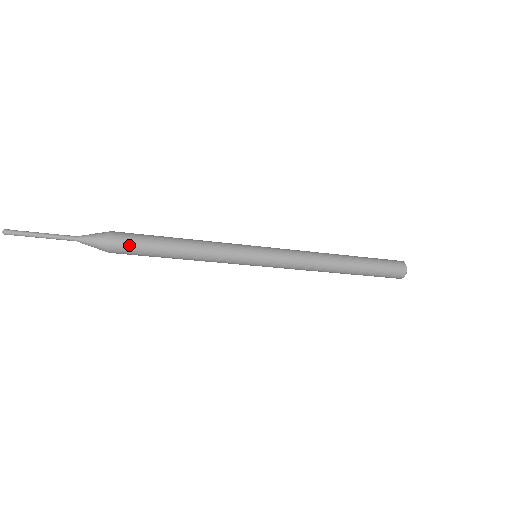
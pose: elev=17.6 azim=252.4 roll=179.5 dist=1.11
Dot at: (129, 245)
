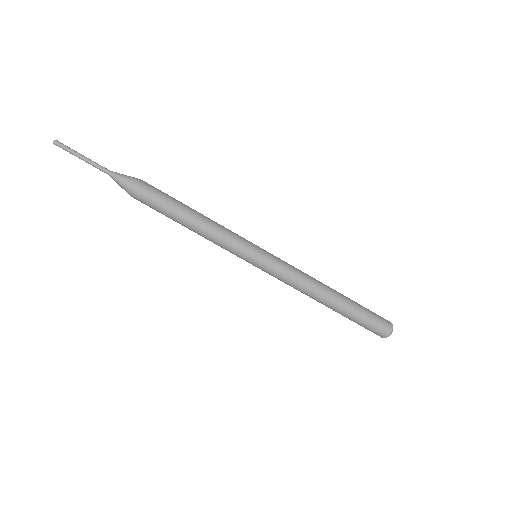
Dot at: (150, 195)
